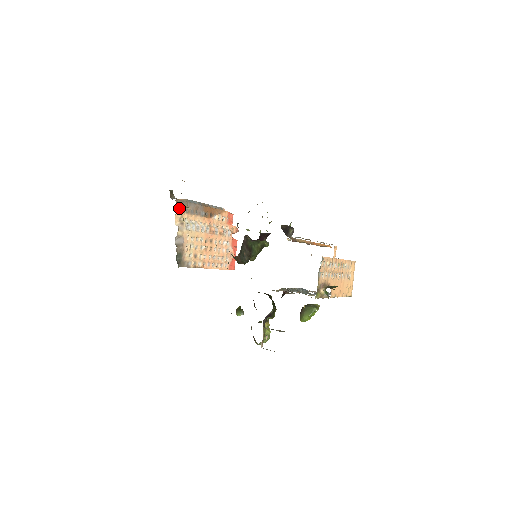
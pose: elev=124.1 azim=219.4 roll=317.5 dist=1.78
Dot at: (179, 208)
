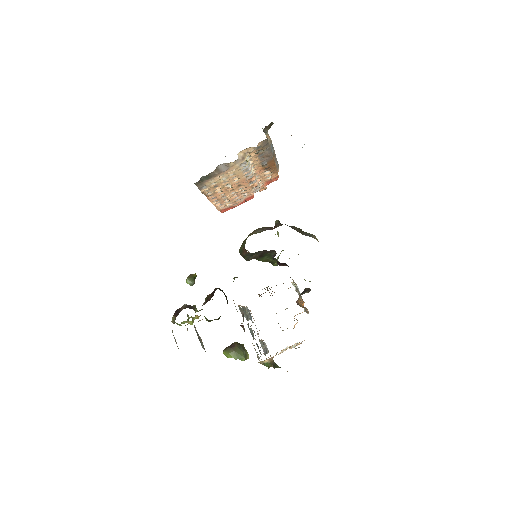
Dot at: (258, 145)
